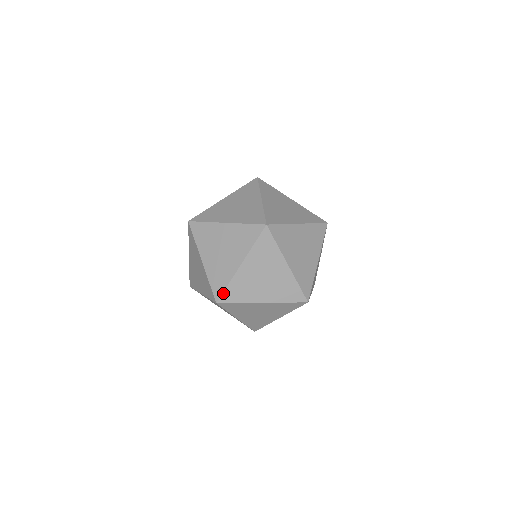
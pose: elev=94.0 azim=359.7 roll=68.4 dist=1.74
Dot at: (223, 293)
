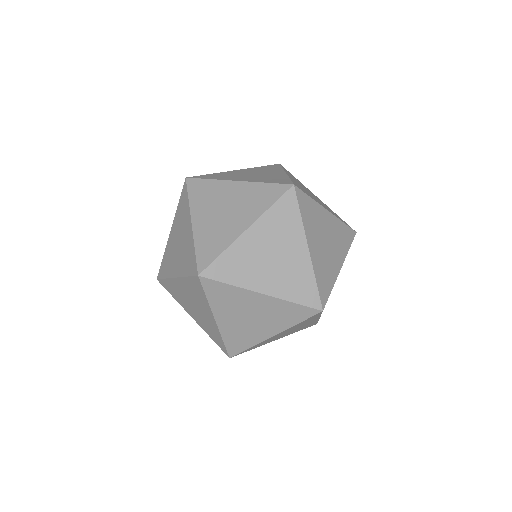
Dot at: (212, 263)
